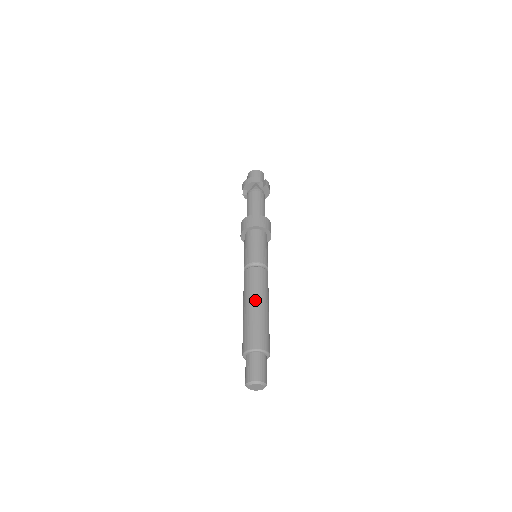
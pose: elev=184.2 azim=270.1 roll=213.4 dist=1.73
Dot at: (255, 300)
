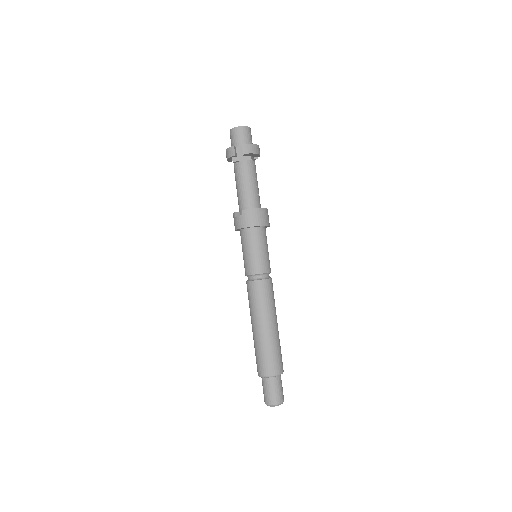
Dot at: (254, 323)
